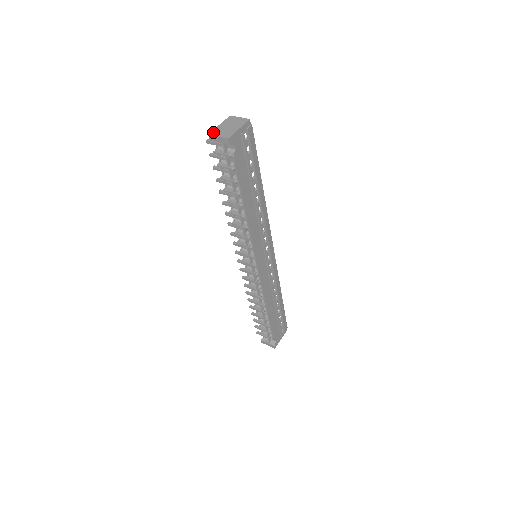
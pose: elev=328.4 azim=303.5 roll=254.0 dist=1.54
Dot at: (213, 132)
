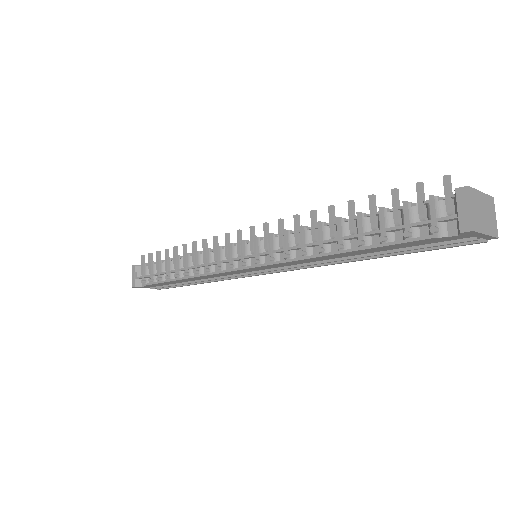
Dot at: (473, 192)
